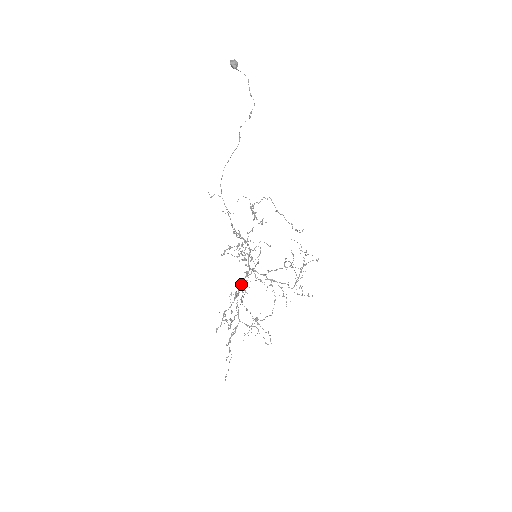
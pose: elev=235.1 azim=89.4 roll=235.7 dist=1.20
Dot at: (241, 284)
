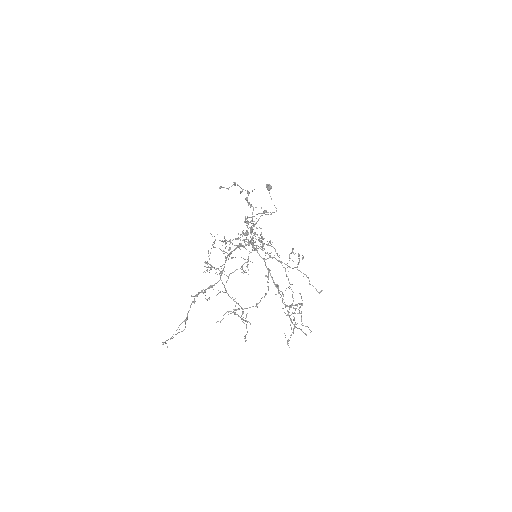
Dot at: (238, 246)
